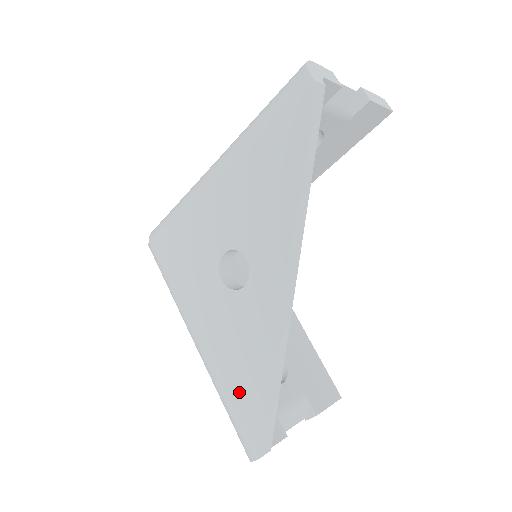
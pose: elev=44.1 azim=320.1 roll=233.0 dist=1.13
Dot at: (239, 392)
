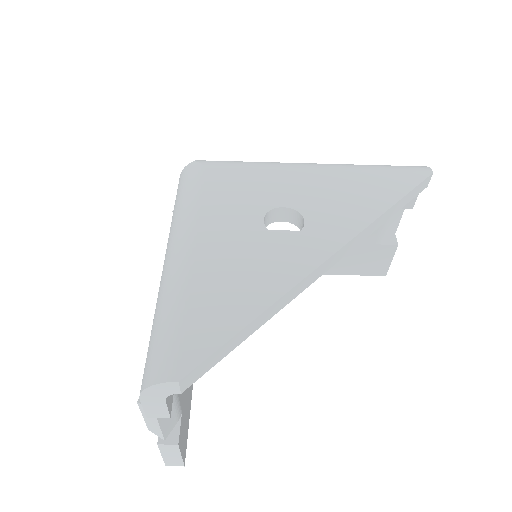
Dot at: (207, 307)
